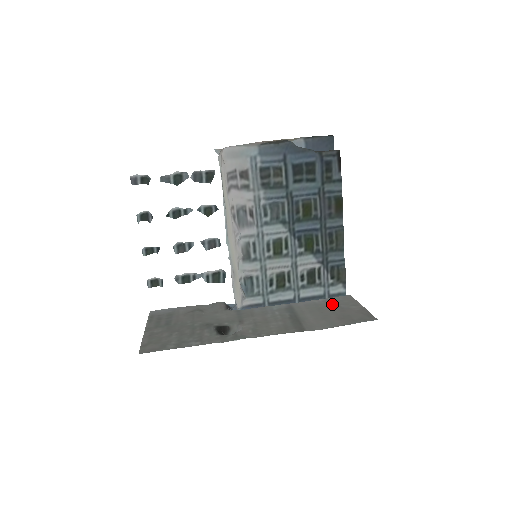
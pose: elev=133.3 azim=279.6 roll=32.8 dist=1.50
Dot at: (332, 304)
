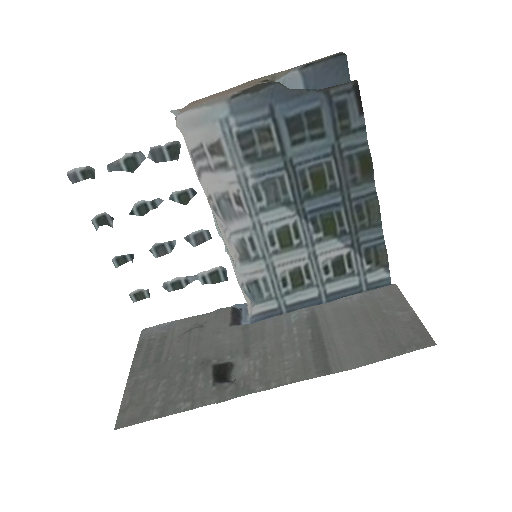
Dot at: (370, 308)
